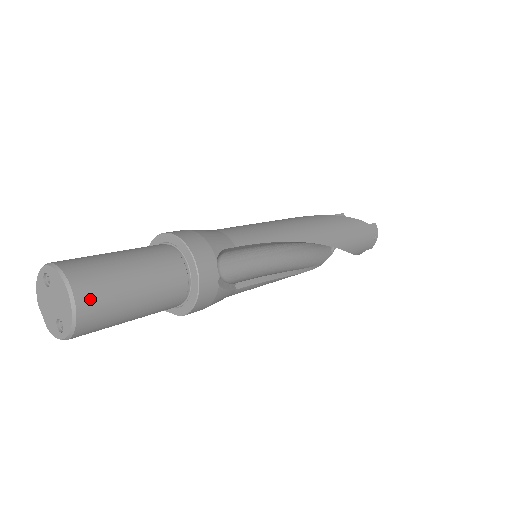
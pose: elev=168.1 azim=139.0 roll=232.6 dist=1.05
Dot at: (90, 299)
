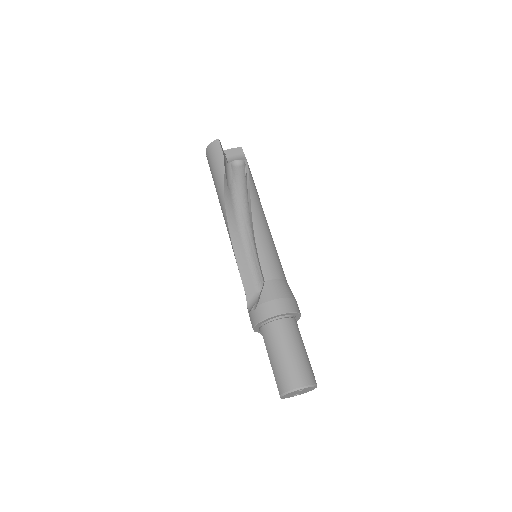
Dot at: occluded
